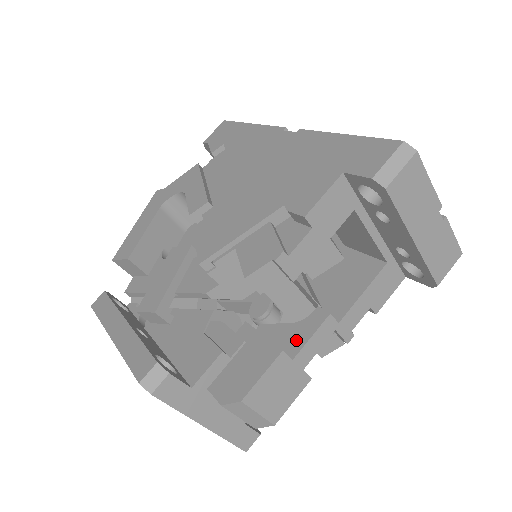
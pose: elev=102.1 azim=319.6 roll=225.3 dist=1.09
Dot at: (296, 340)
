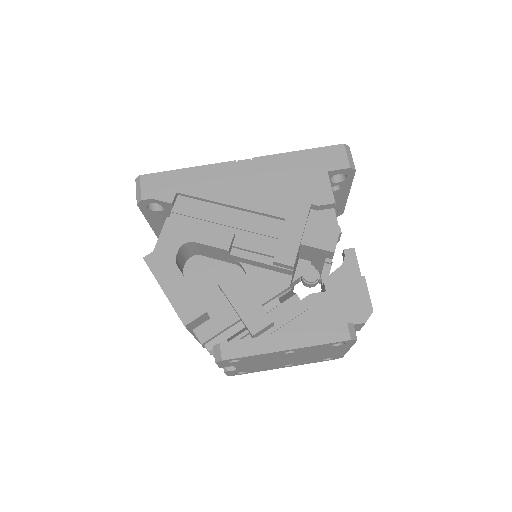
Dot at: (353, 271)
